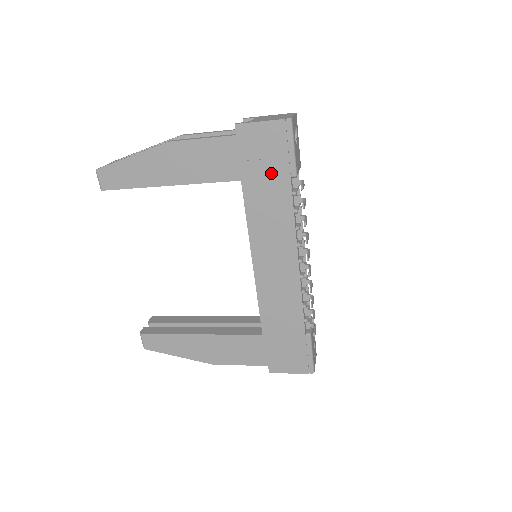
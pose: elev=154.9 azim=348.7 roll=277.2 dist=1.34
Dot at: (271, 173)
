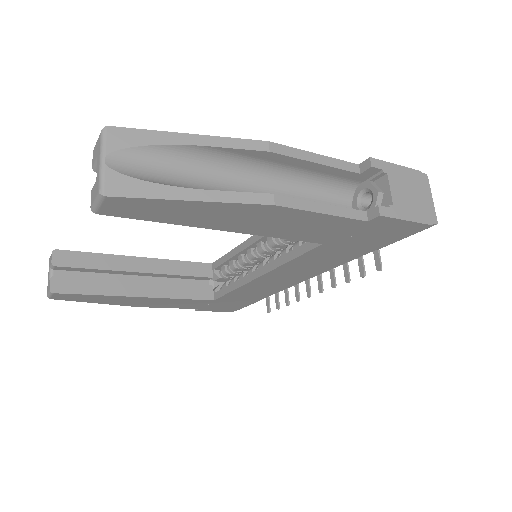
Dot at: (361, 246)
